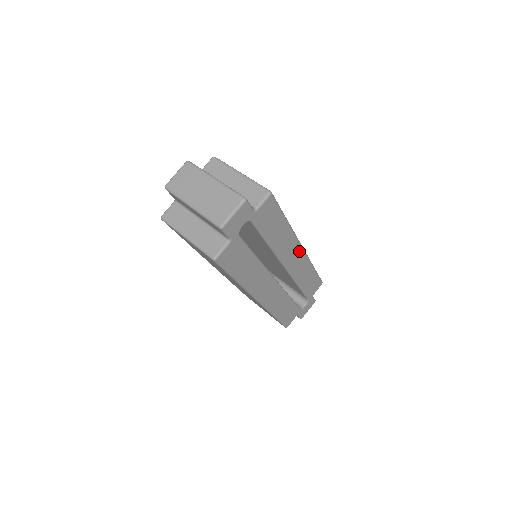
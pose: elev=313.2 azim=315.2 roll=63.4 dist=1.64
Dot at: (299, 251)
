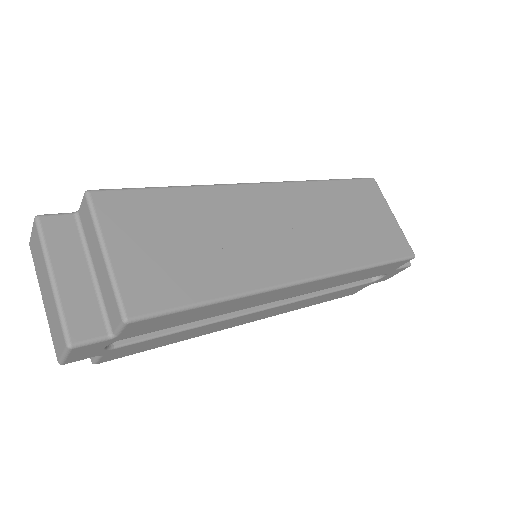
Dot at: (300, 285)
